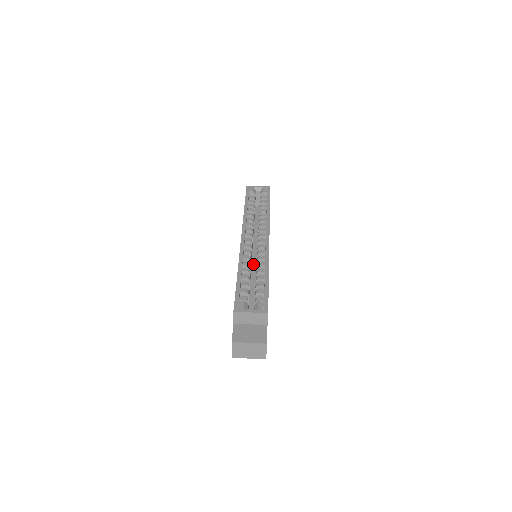
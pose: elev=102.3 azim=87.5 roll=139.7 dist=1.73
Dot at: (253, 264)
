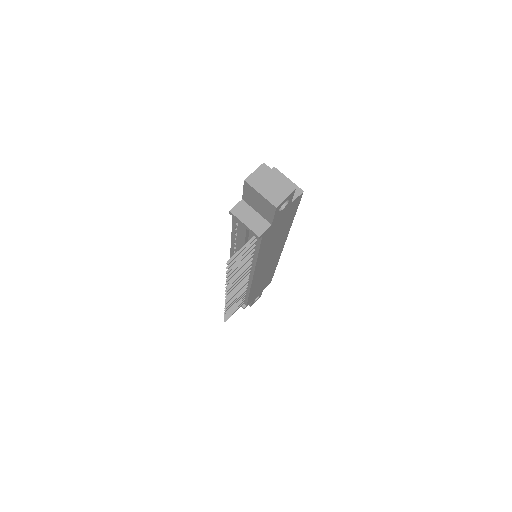
Dot at: occluded
